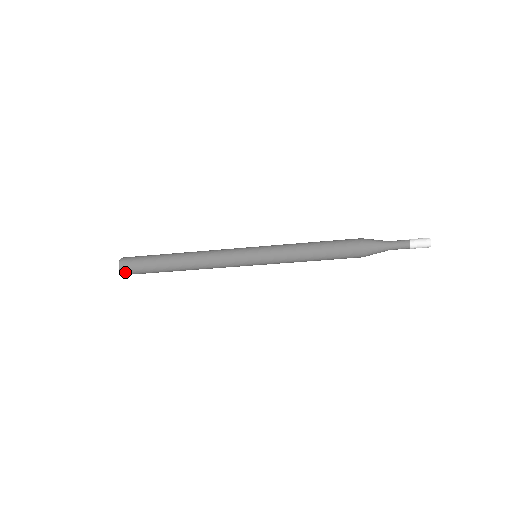
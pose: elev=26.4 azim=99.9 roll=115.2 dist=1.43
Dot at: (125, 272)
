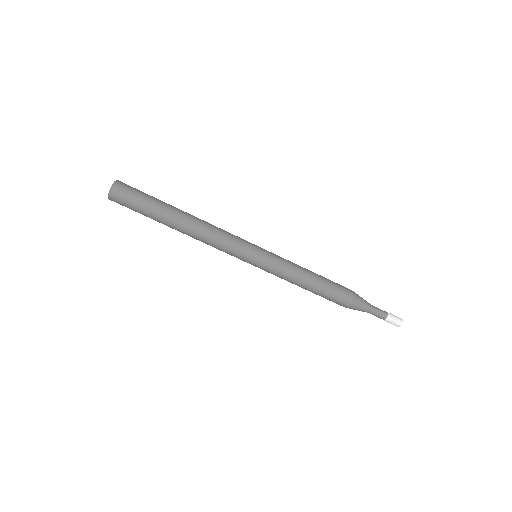
Dot at: (120, 186)
